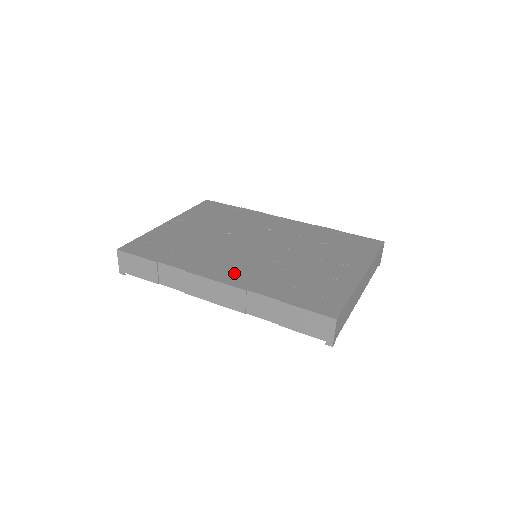
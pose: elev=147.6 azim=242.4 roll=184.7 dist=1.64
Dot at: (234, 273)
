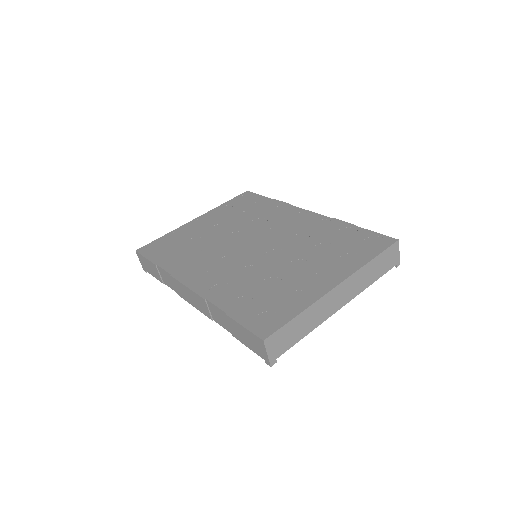
Dot at: (209, 279)
